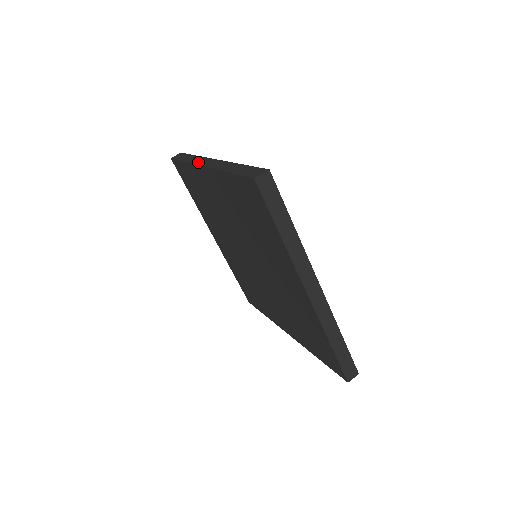
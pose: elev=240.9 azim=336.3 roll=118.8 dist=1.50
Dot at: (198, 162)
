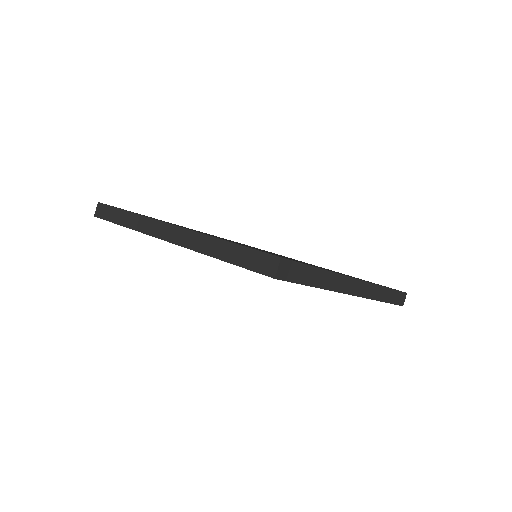
Dot at: (149, 231)
